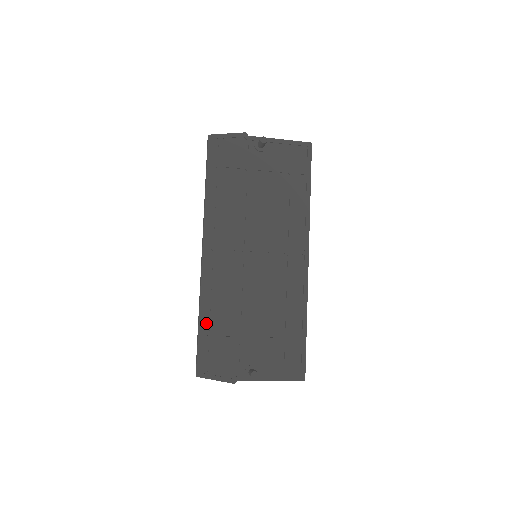
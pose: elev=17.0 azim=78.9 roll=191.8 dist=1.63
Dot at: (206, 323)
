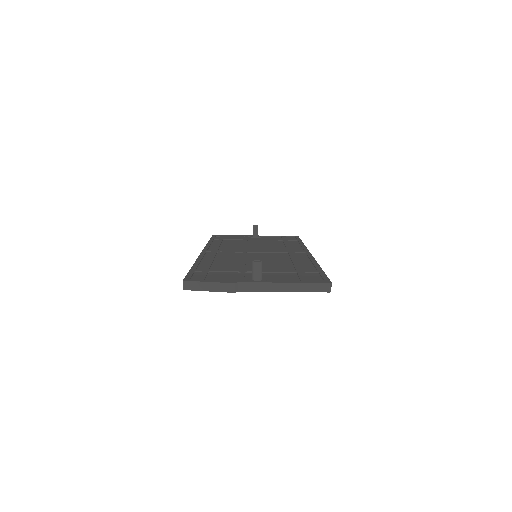
Dot at: (201, 267)
